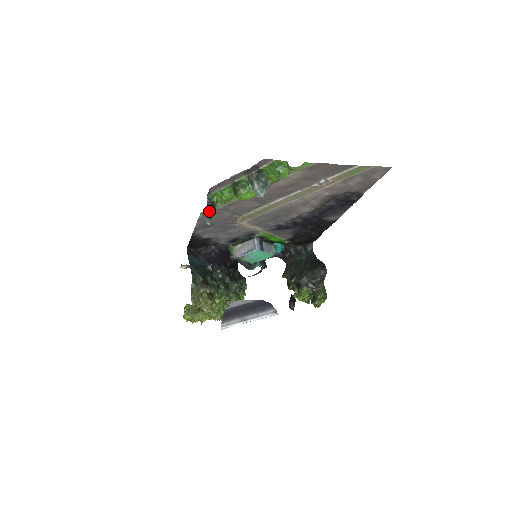
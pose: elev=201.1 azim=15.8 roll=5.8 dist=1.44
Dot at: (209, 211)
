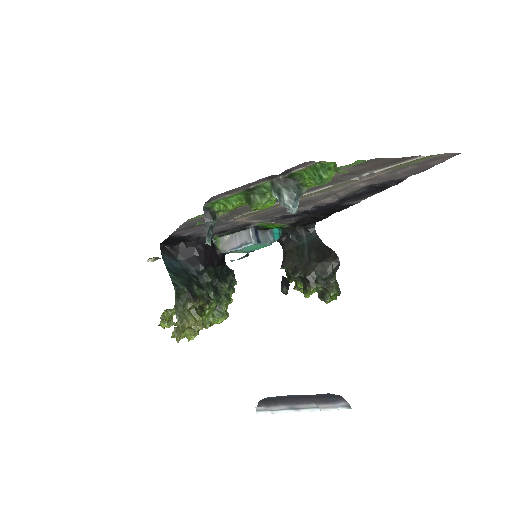
Dot at: (208, 226)
